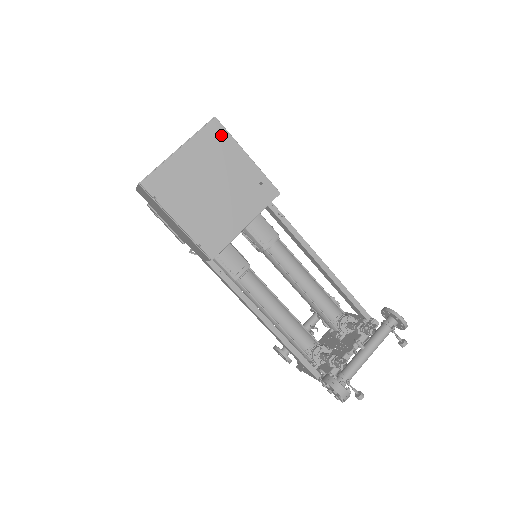
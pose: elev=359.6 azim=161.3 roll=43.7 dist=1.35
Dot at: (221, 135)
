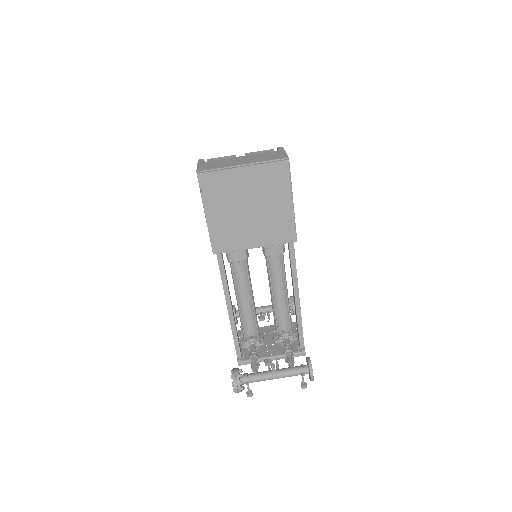
Dot at: (283, 176)
